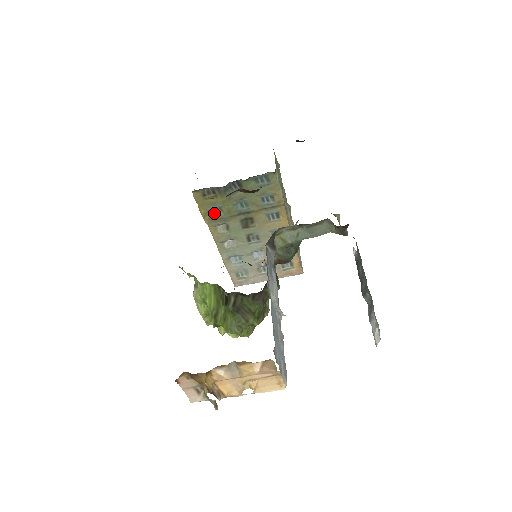
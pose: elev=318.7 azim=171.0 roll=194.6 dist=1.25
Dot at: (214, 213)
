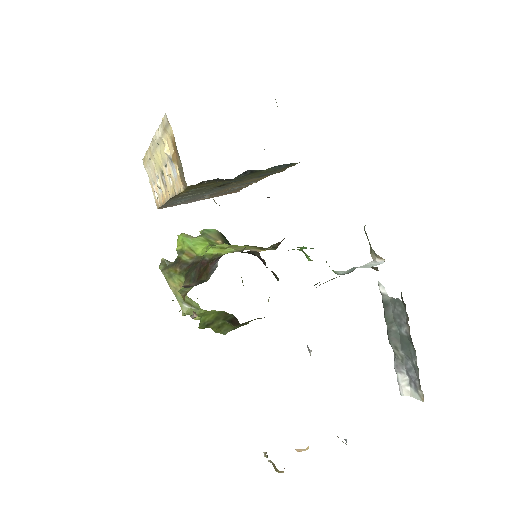
Dot at: occluded
